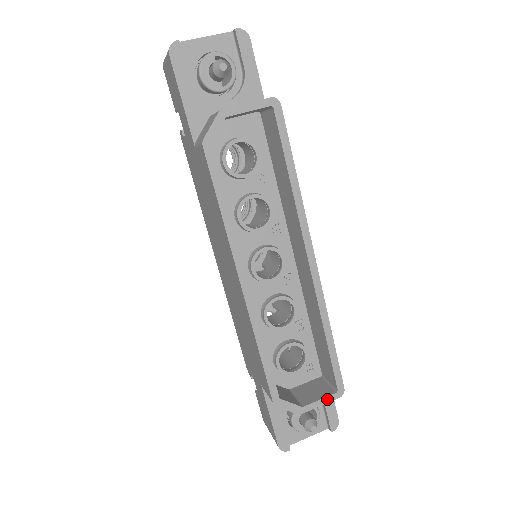
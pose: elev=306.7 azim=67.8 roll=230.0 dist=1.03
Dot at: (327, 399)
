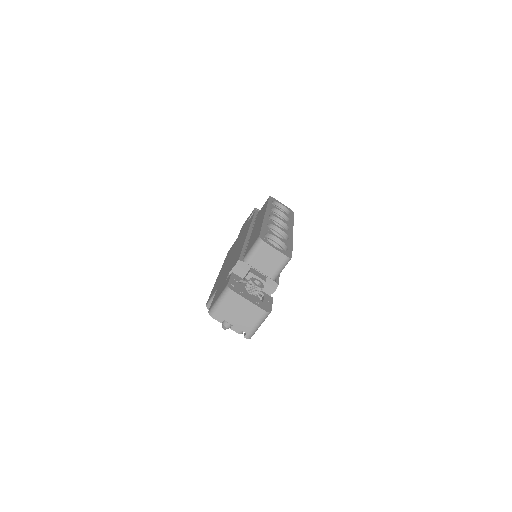
Dot at: occluded
